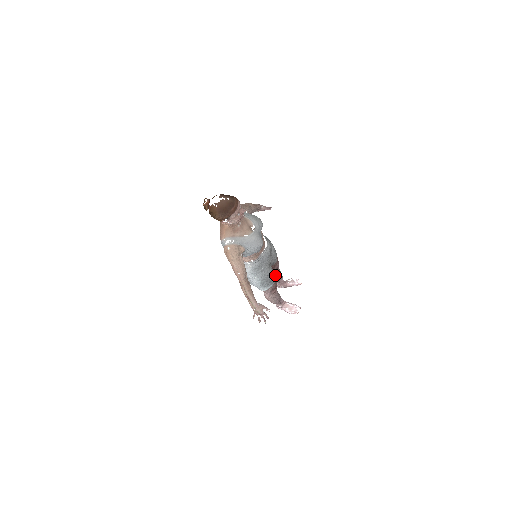
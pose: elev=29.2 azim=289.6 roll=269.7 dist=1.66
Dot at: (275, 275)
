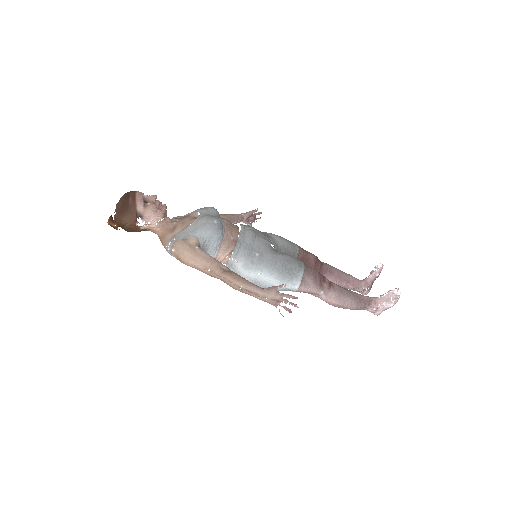
Dot at: (329, 275)
